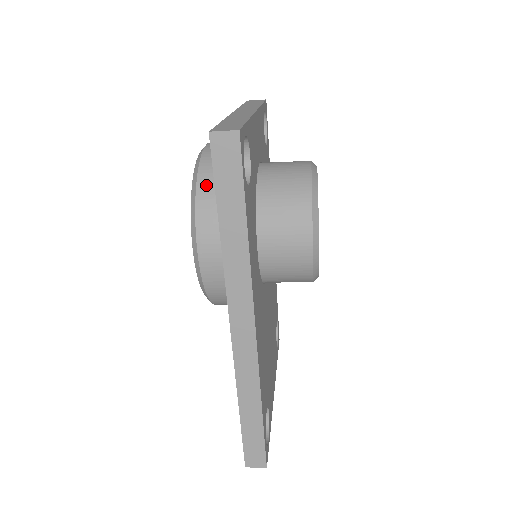
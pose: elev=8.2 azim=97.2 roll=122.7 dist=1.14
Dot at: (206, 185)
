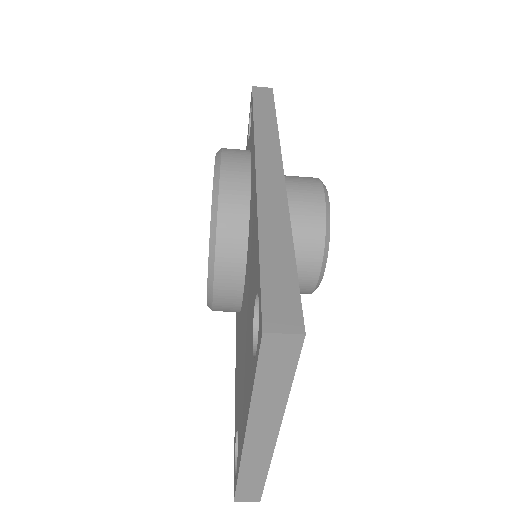
Dot at: occluded
